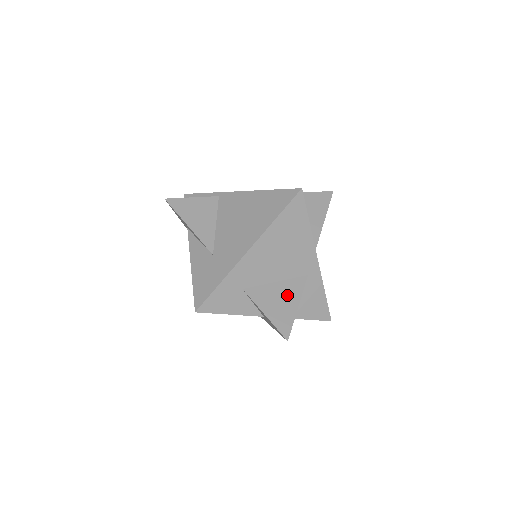
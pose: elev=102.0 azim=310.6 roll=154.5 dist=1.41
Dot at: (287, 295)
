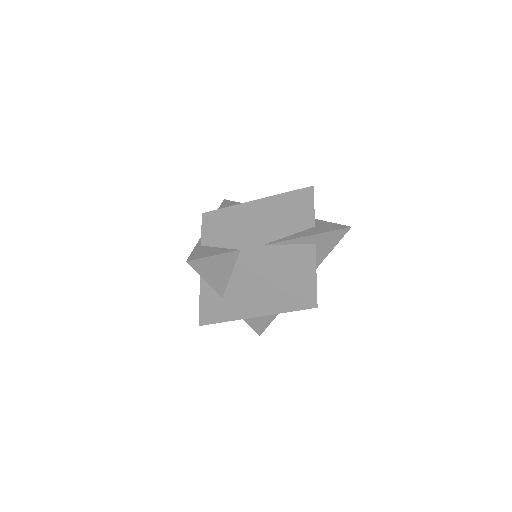
Dot at: occluded
